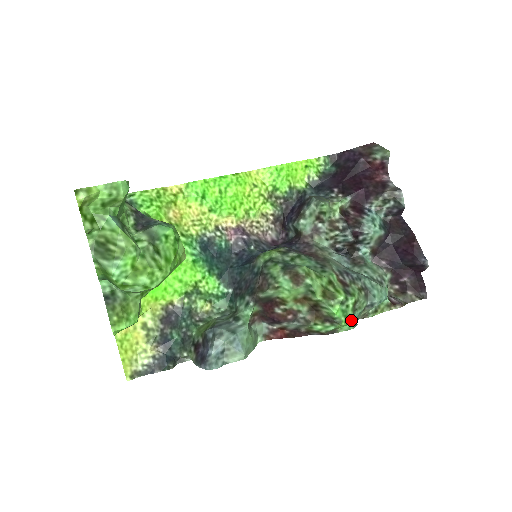
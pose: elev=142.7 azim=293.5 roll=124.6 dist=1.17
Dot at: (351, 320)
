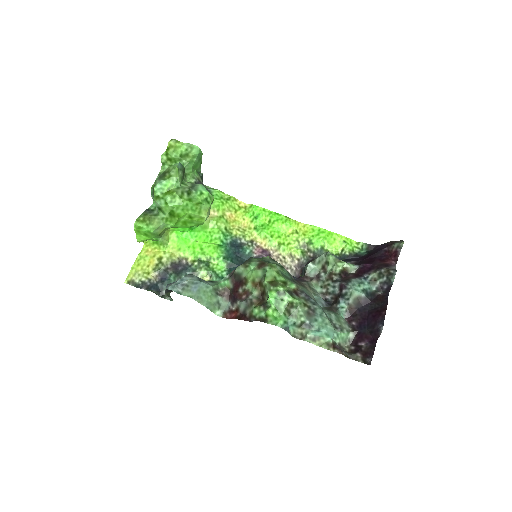
Dot at: (280, 316)
